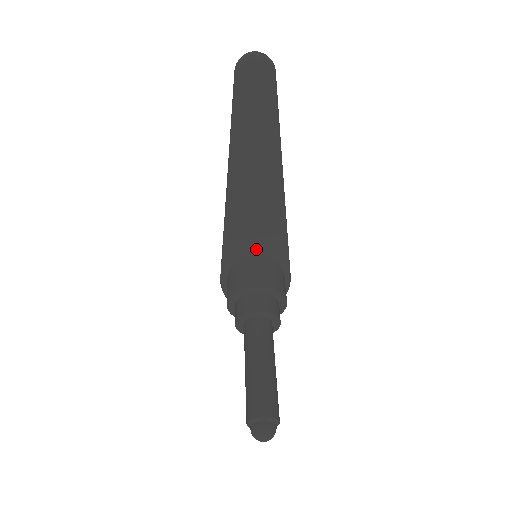
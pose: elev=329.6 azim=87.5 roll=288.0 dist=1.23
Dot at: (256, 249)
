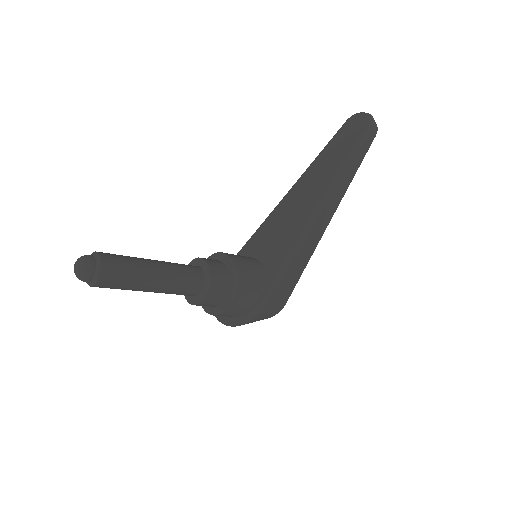
Dot at: (262, 255)
